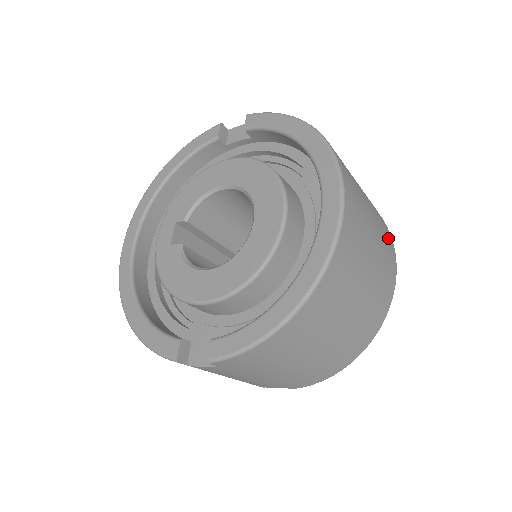
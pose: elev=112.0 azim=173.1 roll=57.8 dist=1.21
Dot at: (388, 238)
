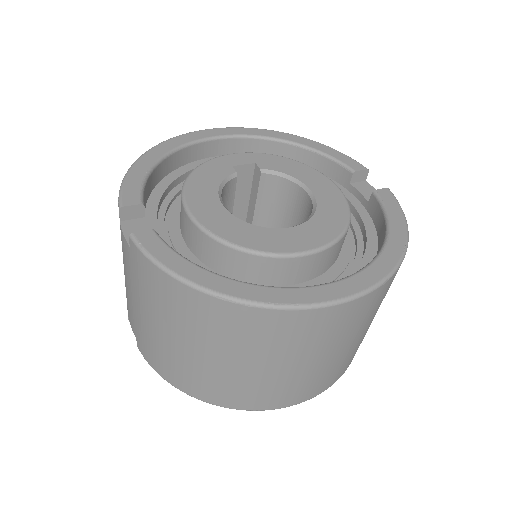
Dot at: (331, 379)
